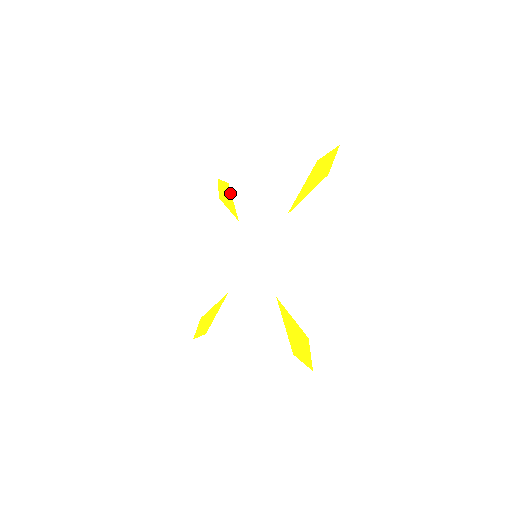
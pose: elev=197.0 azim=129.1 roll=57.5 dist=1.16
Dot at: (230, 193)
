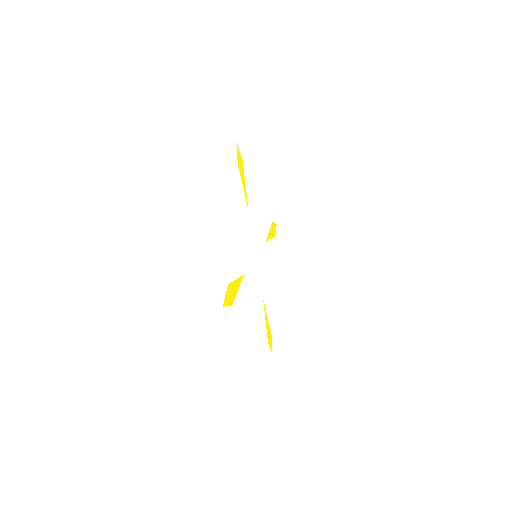
Dot at: (271, 227)
